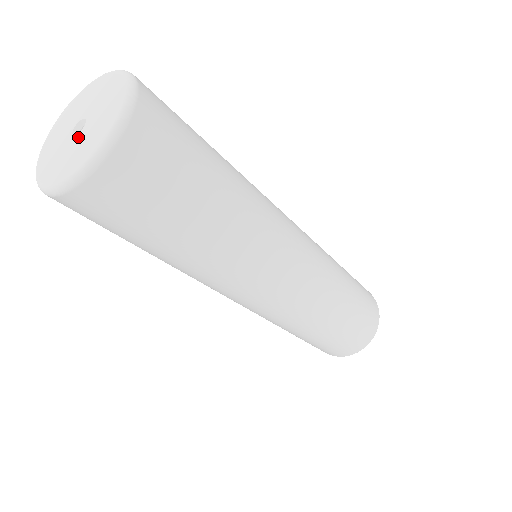
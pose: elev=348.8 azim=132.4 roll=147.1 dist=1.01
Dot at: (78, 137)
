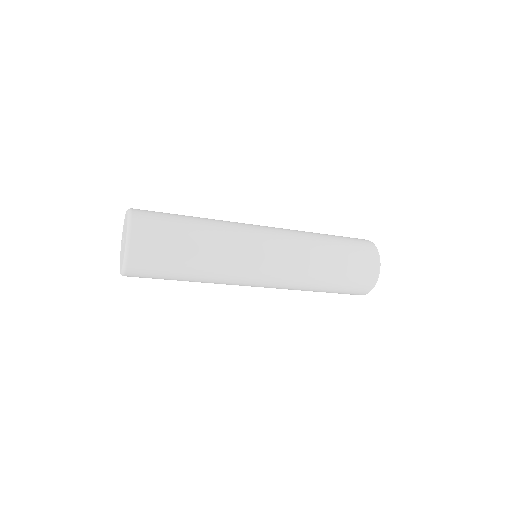
Dot at: occluded
